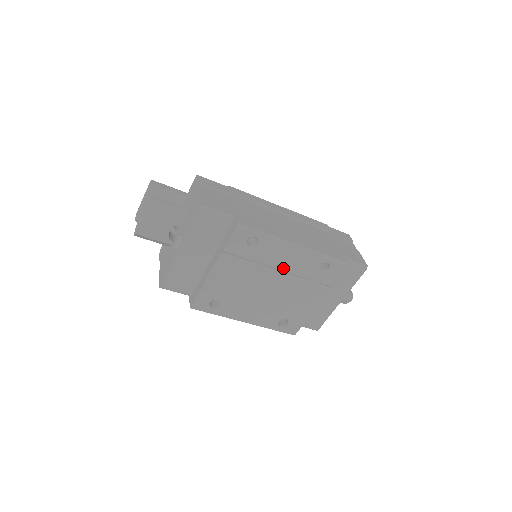
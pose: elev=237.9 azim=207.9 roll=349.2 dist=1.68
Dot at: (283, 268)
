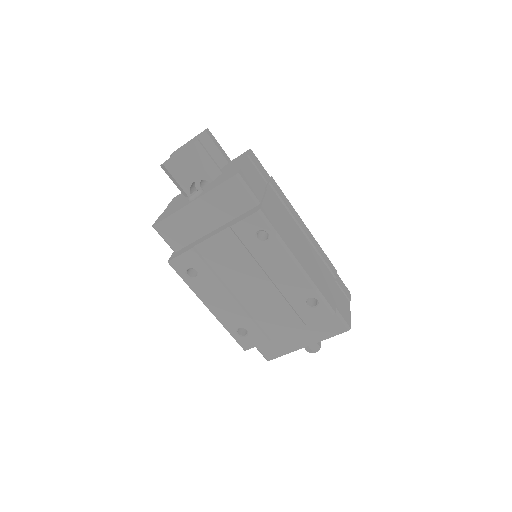
Dot at: (274, 279)
